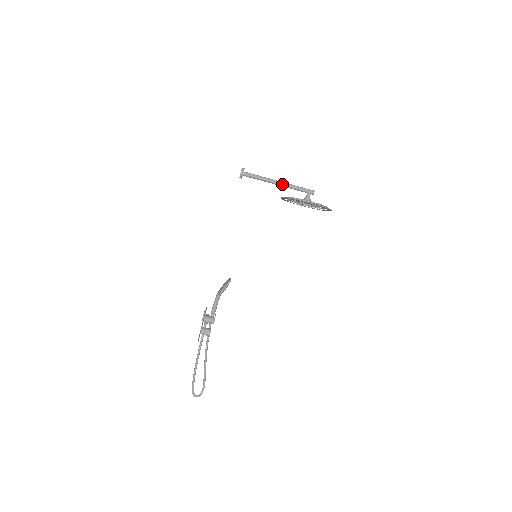
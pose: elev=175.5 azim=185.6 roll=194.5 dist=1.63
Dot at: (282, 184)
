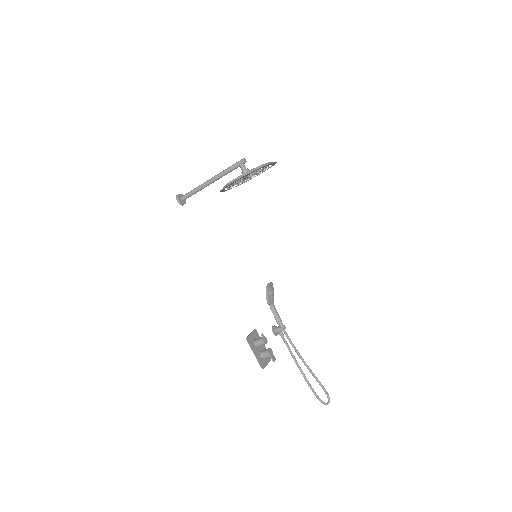
Dot at: (214, 179)
